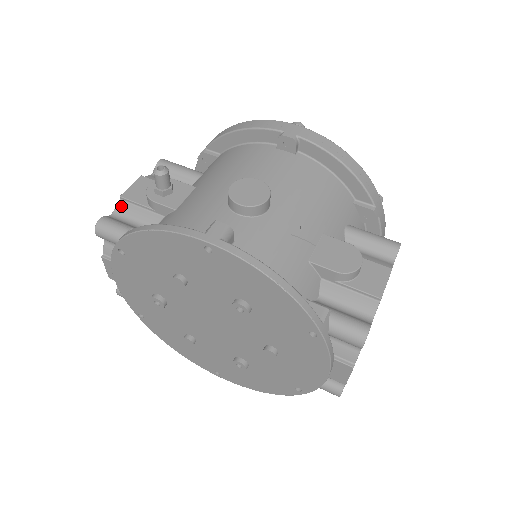
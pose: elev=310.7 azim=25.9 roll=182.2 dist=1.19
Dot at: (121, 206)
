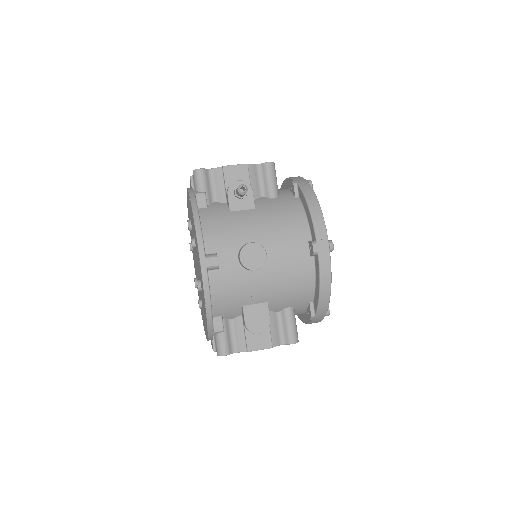
Dot at: (218, 171)
